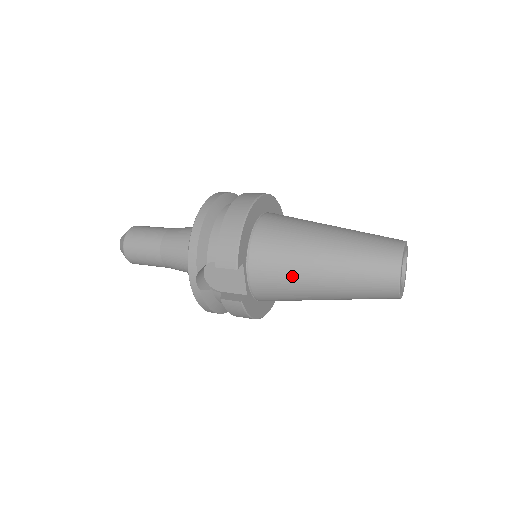
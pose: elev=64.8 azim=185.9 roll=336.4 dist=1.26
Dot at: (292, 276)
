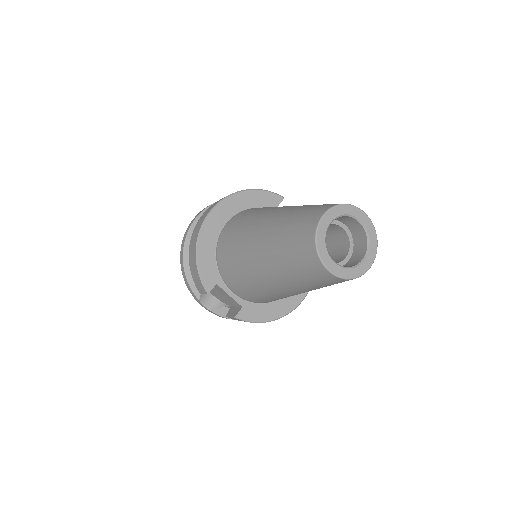
Dot at: (253, 284)
